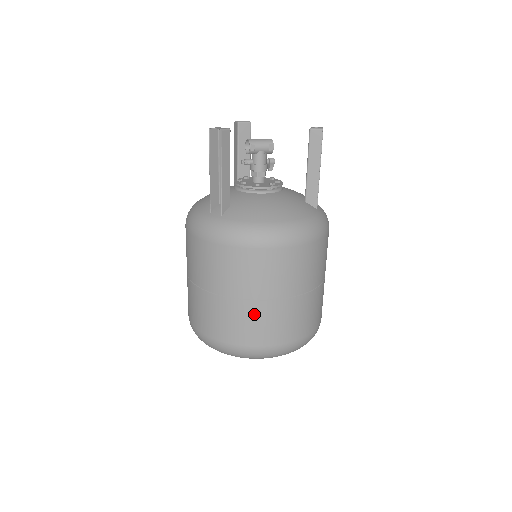
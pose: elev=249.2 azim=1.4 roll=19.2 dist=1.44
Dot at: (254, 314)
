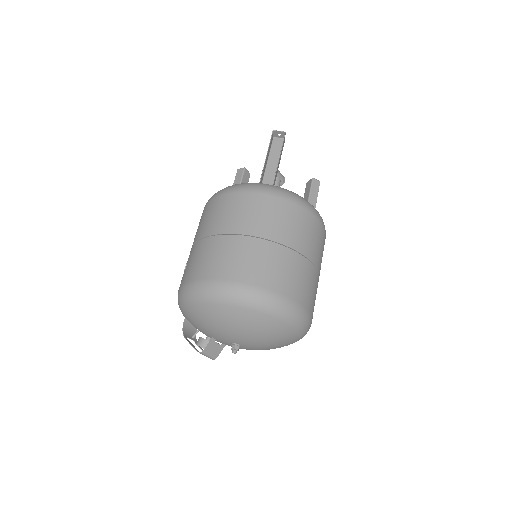
Dot at: (295, 265)
